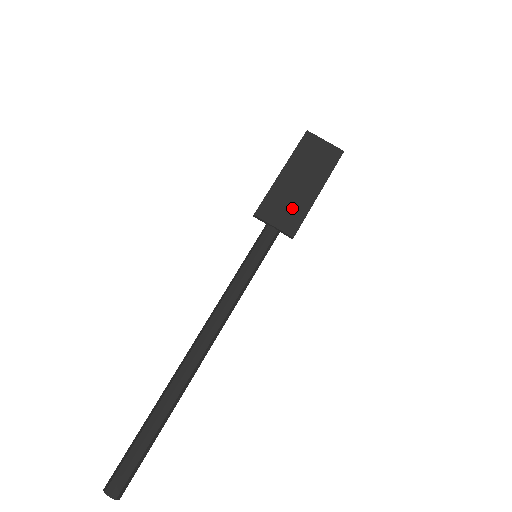
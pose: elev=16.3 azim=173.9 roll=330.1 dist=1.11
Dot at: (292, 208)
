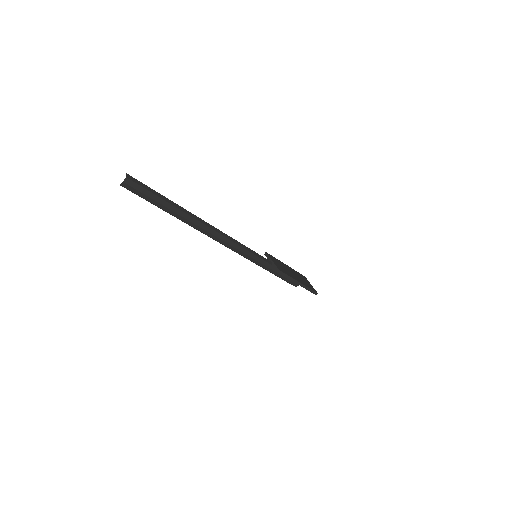
Dot at: (284, 269)
